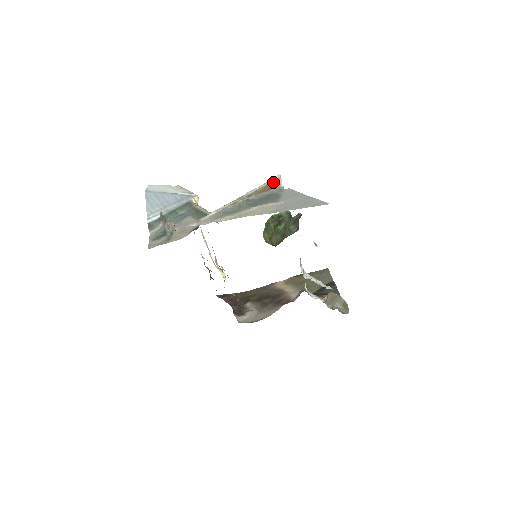
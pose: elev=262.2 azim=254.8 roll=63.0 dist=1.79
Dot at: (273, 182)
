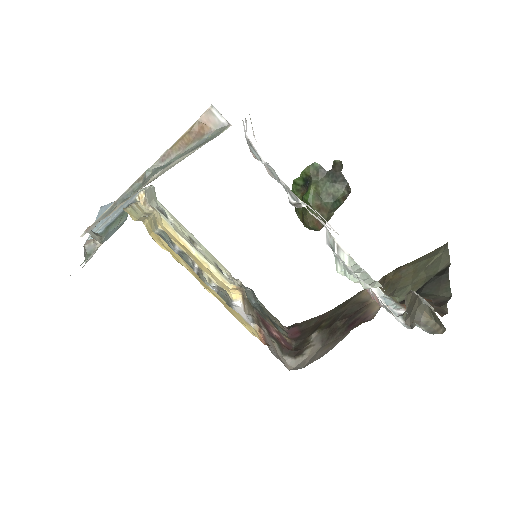
Dot at: (200, 121)
